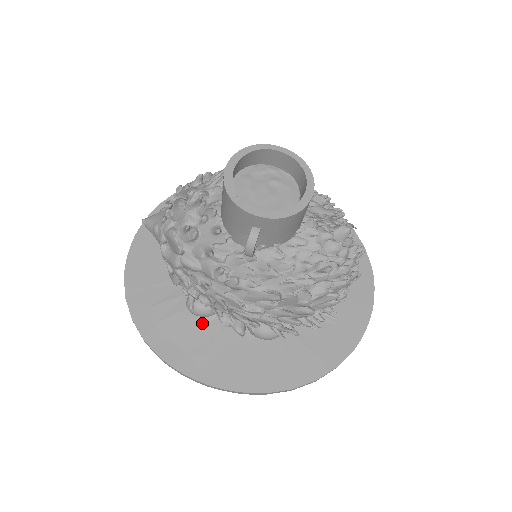
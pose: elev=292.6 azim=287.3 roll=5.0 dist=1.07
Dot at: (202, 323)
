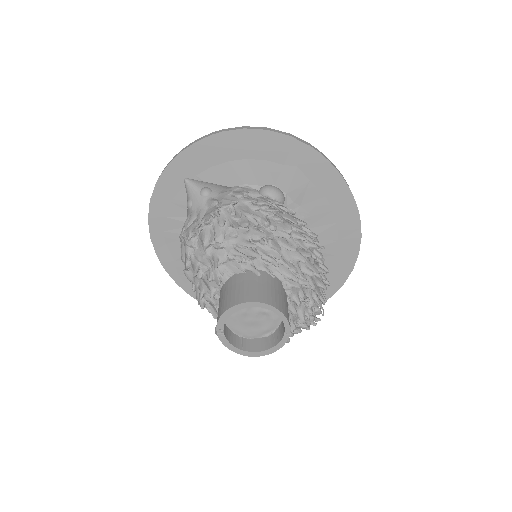
Dot at: occluded
